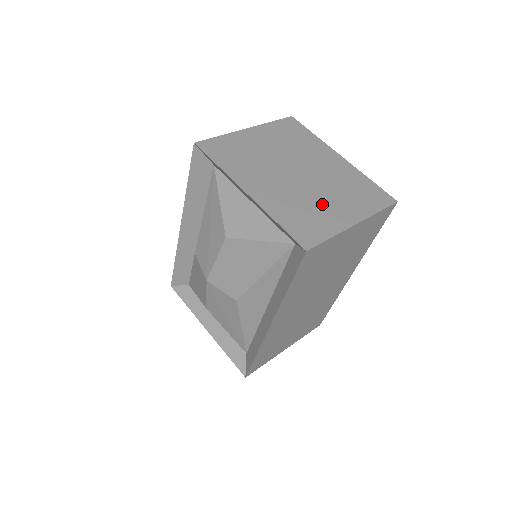
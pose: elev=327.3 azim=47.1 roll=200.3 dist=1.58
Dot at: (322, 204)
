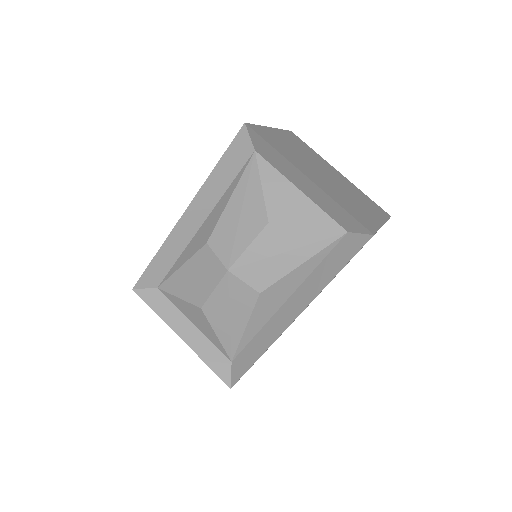
Dot at: (356, 203)
